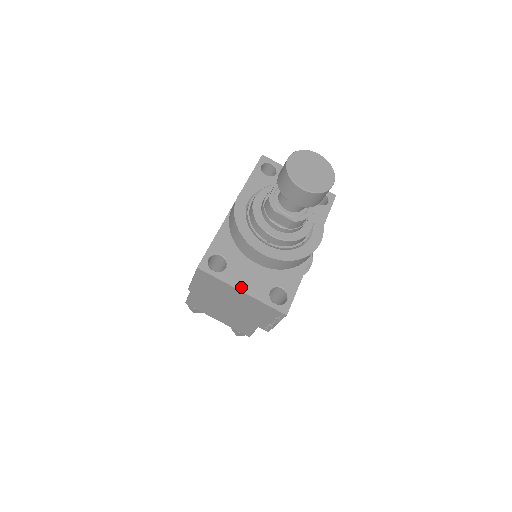
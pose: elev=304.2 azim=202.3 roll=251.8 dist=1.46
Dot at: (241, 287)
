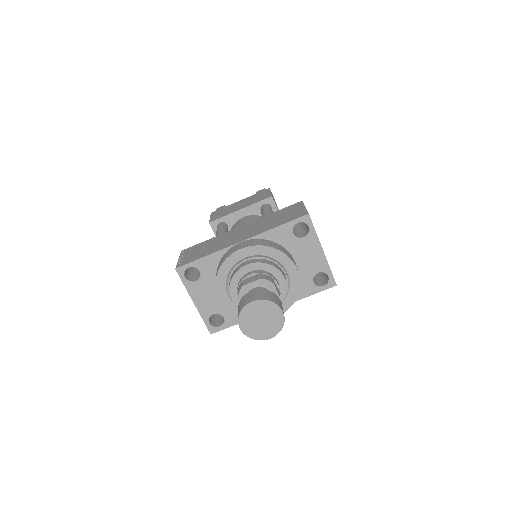
Dot at: (195, 300)
